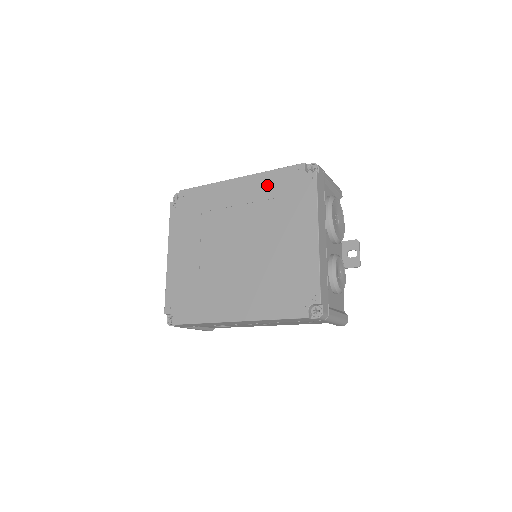
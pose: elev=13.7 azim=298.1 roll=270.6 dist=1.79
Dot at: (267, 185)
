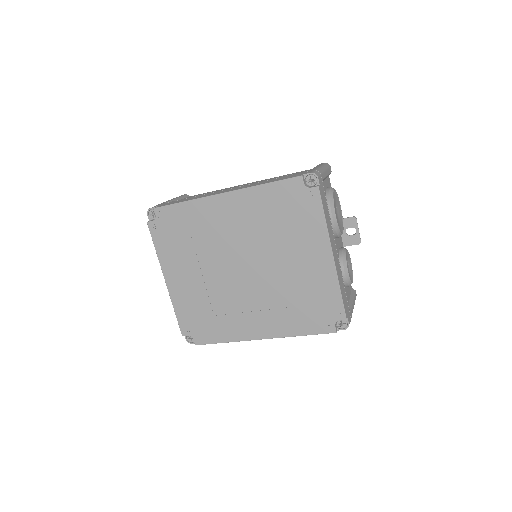
Dot at: (262, 202)
